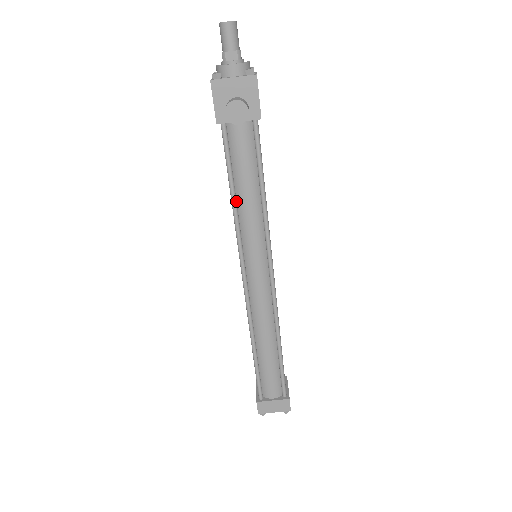
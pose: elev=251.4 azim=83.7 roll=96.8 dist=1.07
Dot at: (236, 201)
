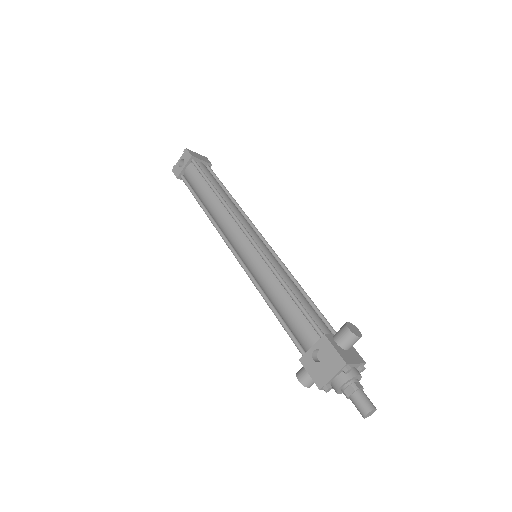
Dot at: (270, 304)
